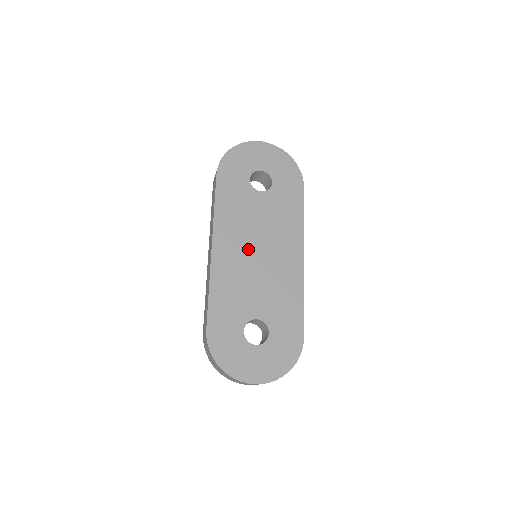
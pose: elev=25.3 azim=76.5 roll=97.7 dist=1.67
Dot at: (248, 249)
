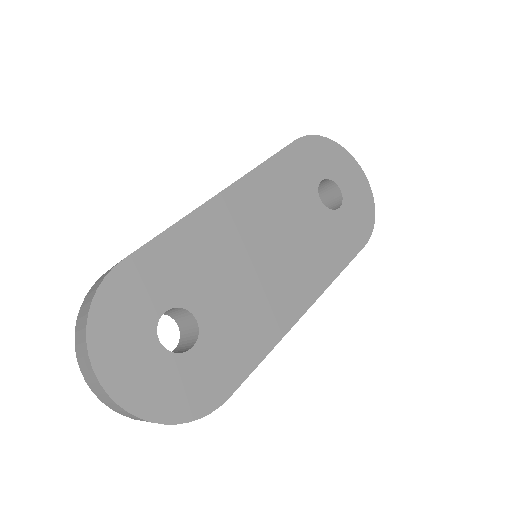
Dot at: (259, 235)
